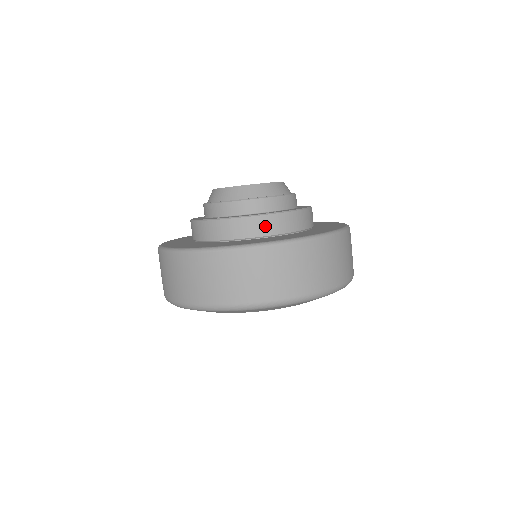
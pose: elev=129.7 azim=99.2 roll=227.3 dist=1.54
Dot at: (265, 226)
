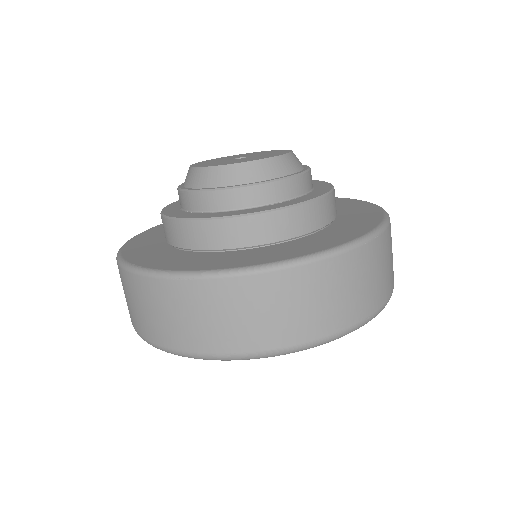
Dot at: (261, 230)
